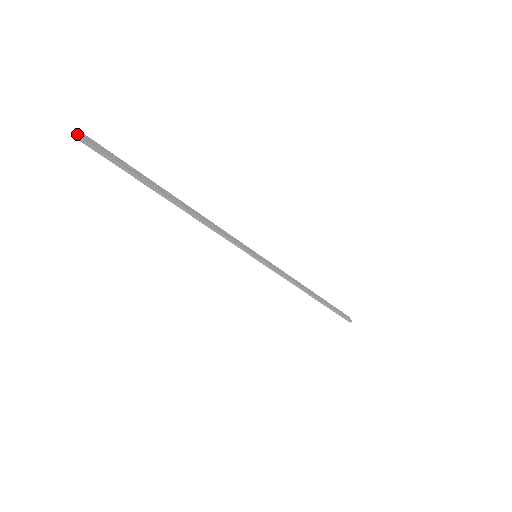
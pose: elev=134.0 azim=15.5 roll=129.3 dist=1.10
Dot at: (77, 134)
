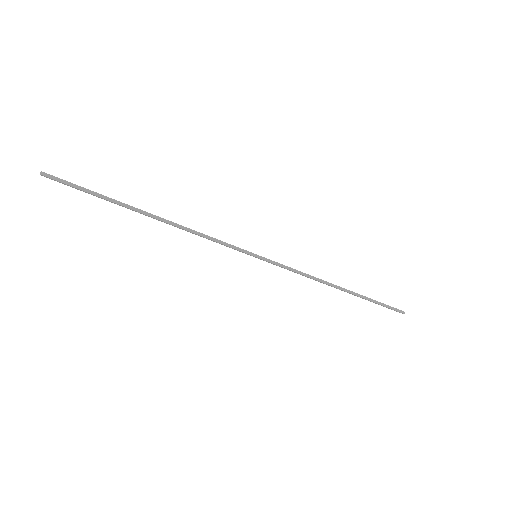
Dot at: occluded
